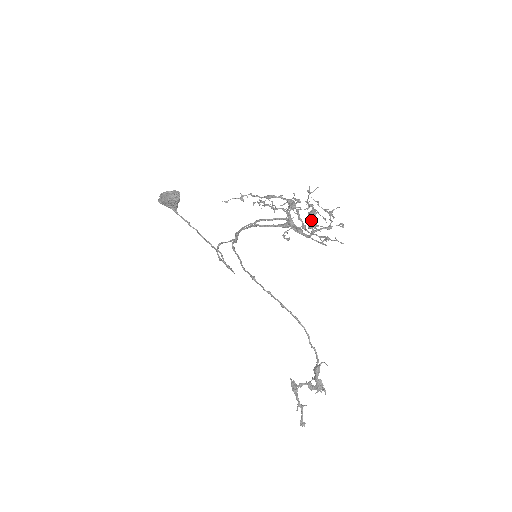
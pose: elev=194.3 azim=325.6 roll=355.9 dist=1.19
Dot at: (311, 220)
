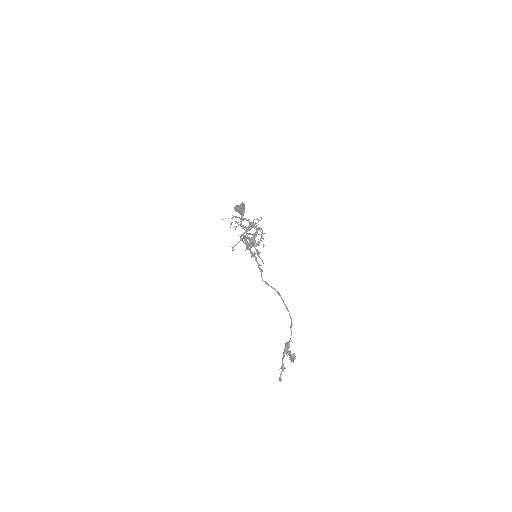
Dot at: (253, 239)
